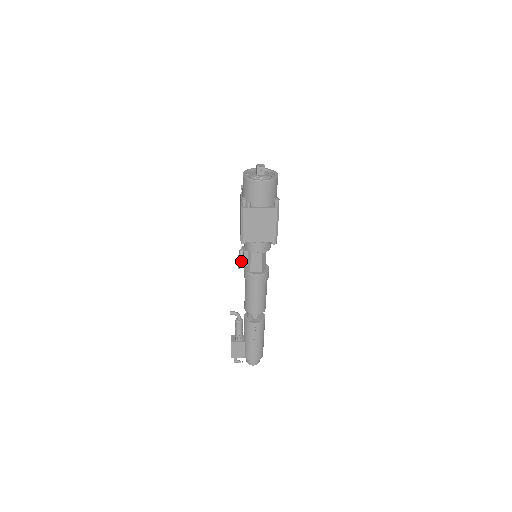
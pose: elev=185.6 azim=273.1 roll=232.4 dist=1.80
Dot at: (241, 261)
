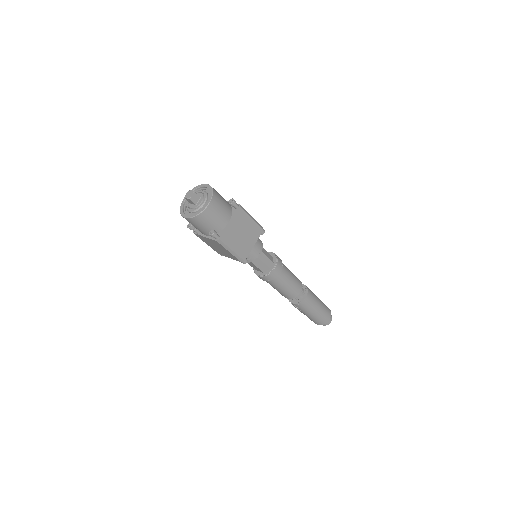
Dot at: occluded
